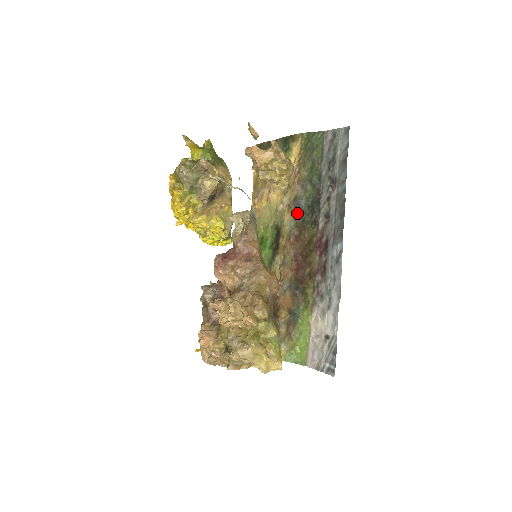
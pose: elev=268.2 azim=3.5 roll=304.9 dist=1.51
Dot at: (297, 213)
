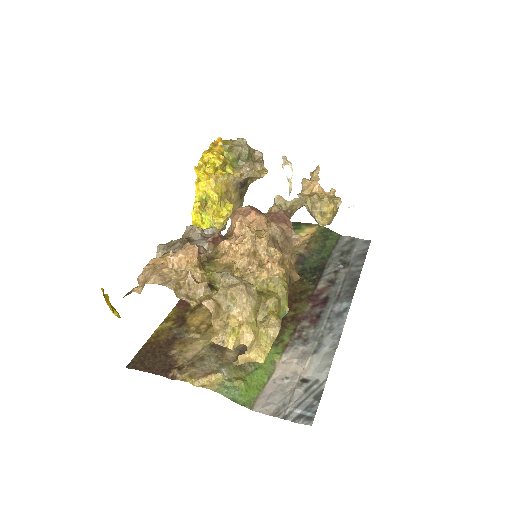
Dot at: (298, 265)
